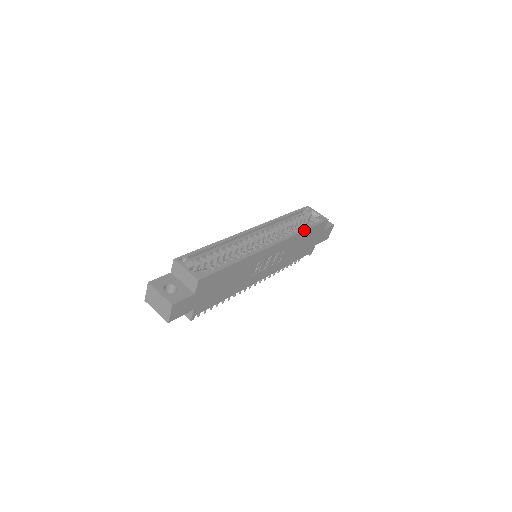
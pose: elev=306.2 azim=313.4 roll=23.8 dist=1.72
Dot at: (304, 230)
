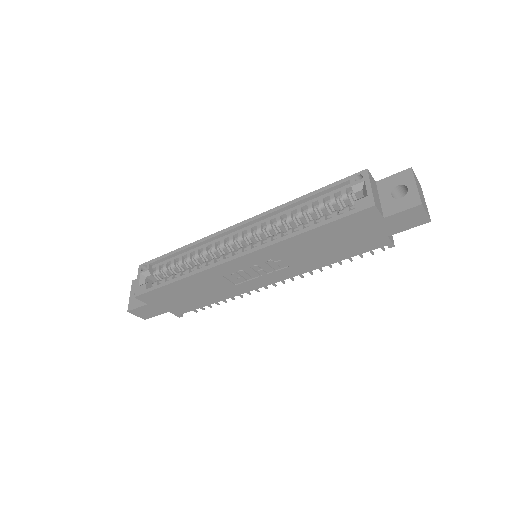
Dot at: (302, 232)
